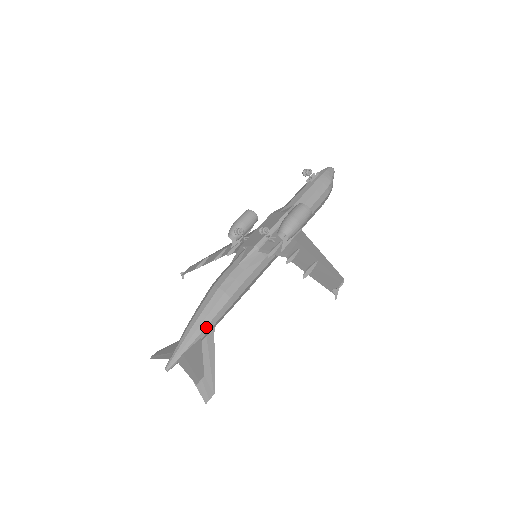
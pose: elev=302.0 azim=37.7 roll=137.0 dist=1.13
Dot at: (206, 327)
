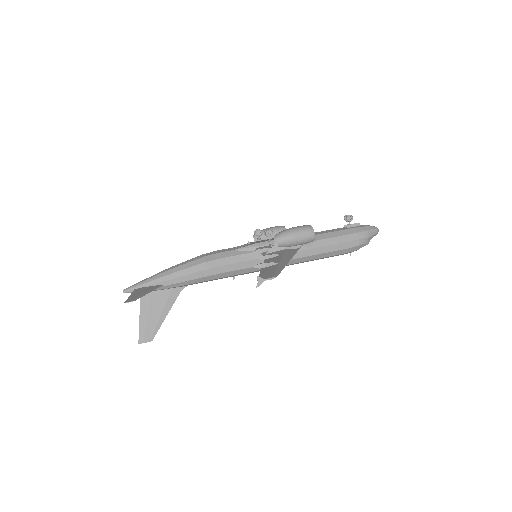
Dot at: (173, 279)
